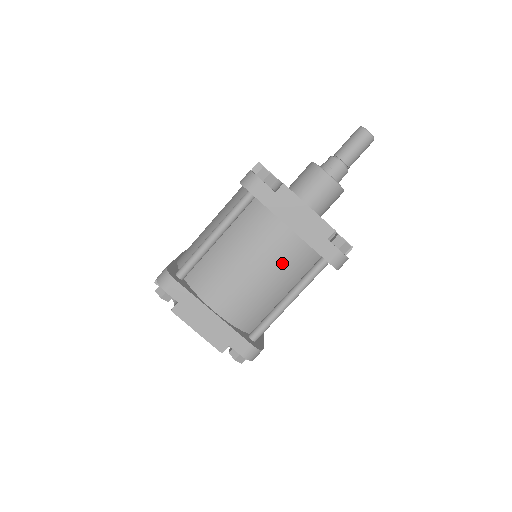
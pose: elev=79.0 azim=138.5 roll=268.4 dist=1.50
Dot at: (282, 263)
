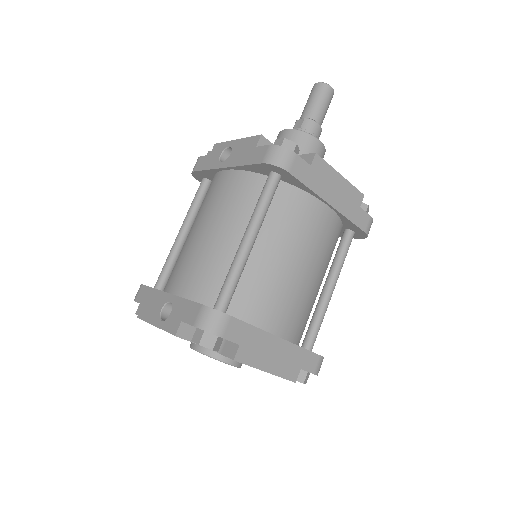
Dot at: (325, 249)
